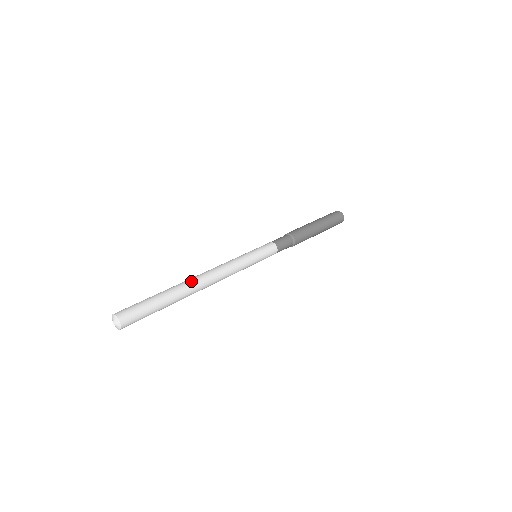
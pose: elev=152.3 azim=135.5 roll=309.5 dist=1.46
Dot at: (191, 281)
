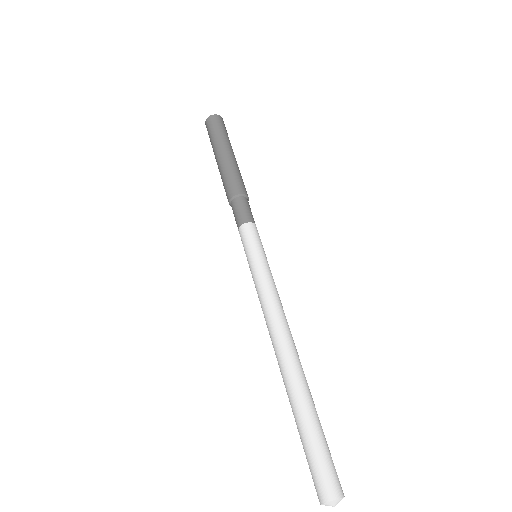
Dot at: occluded
